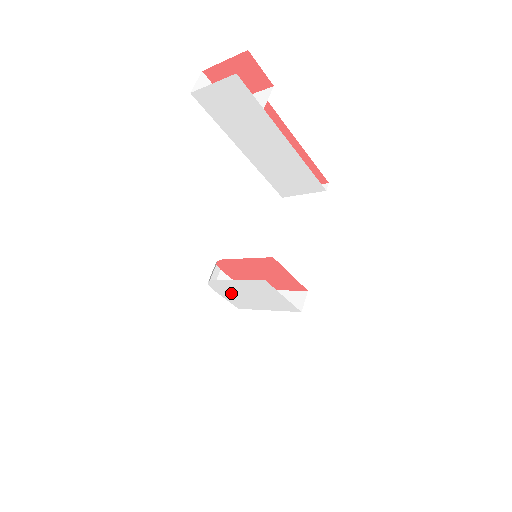
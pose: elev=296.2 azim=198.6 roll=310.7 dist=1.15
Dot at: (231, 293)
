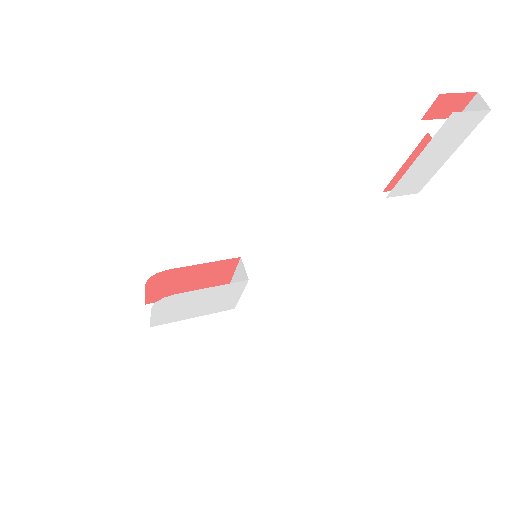
Dot at: (174, 307)
